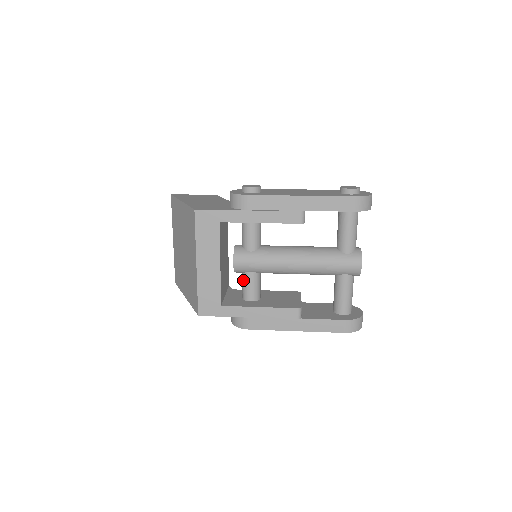
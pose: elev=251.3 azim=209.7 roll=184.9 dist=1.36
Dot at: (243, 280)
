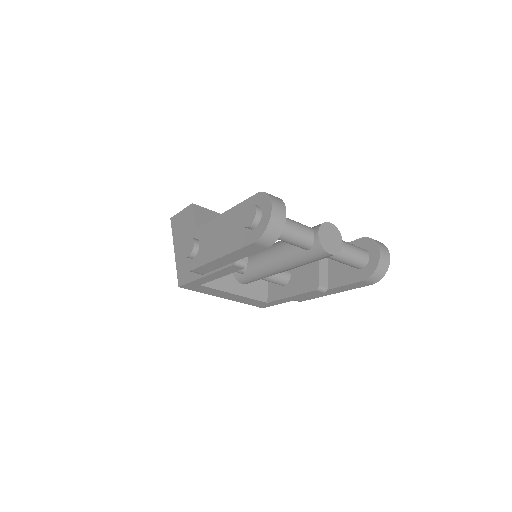
Dot at: occluded
